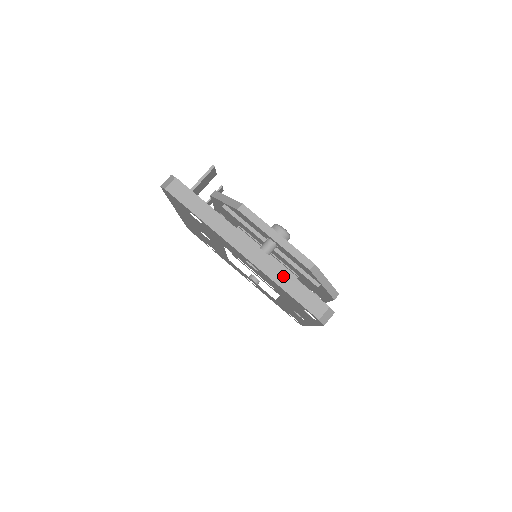
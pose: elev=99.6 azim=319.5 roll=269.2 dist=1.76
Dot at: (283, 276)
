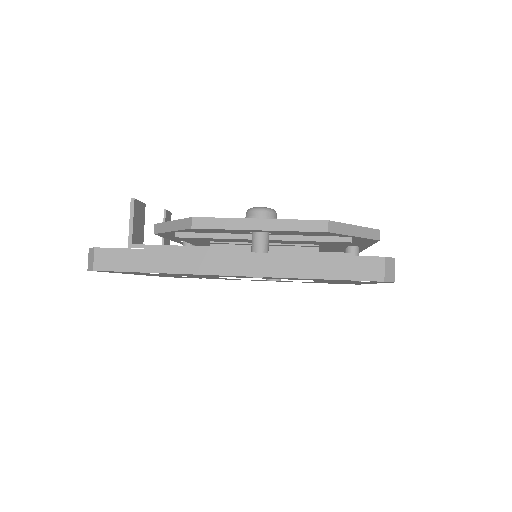
Dot at: (303, 264)
